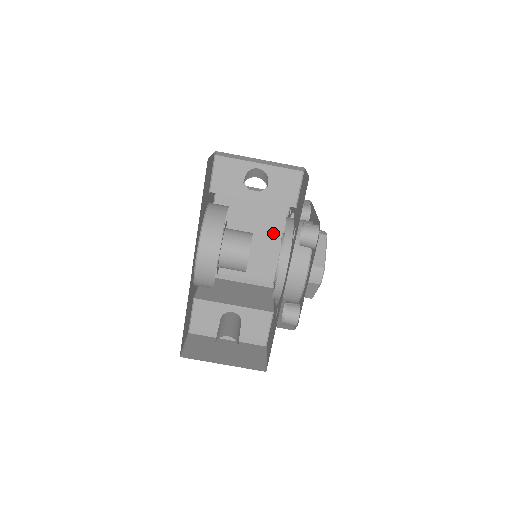
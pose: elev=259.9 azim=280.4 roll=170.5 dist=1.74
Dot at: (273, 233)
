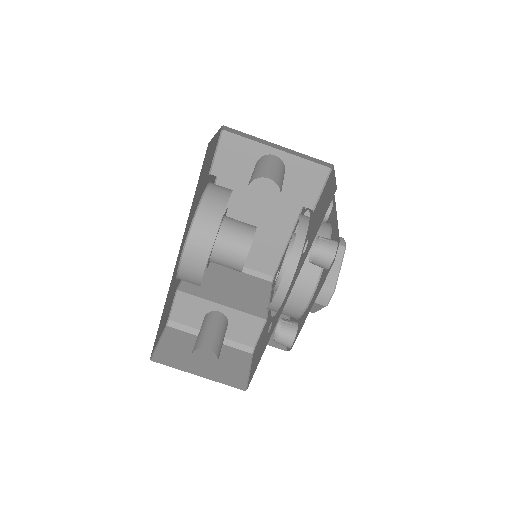
Dot at: (282, 222)
